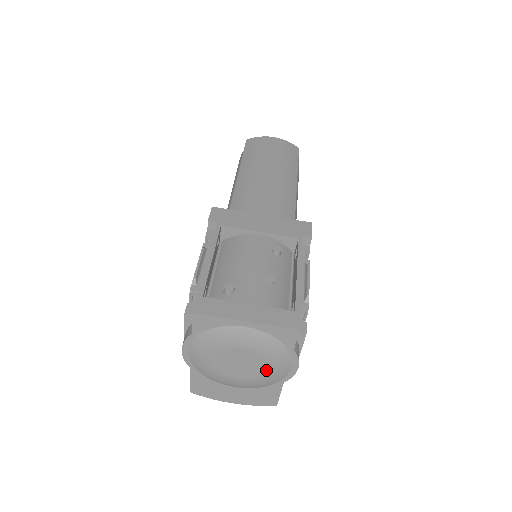
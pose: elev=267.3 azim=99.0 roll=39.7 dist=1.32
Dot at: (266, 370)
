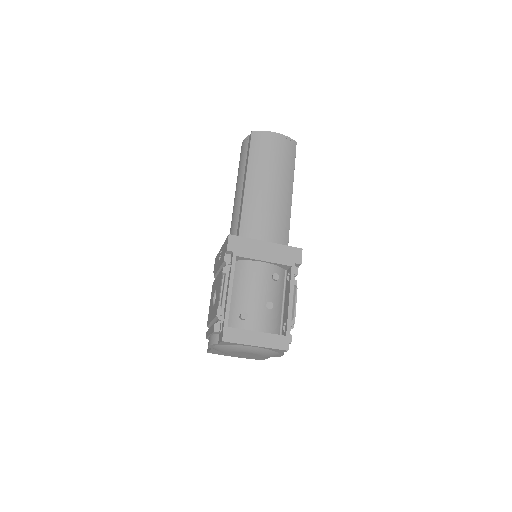
Dot at: (262, 357)
